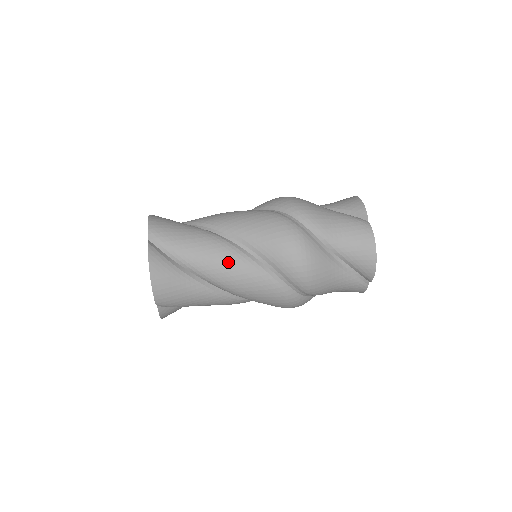
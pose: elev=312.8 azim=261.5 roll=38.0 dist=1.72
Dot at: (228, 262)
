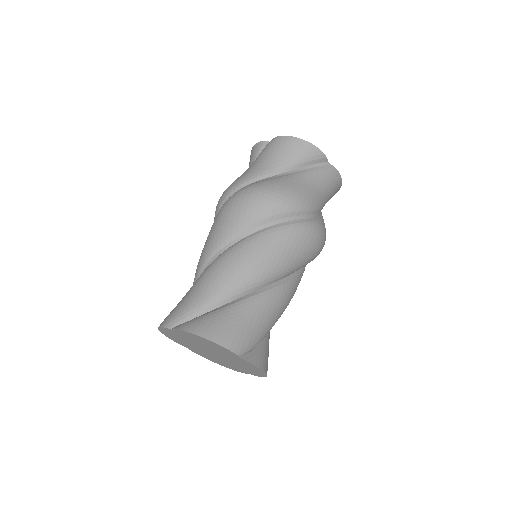
Dot at: (233, 261)
